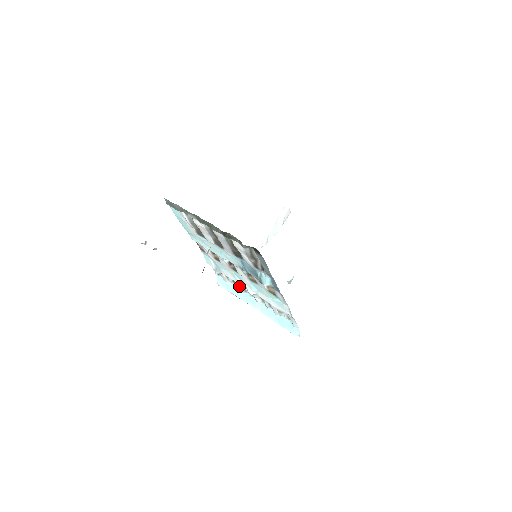
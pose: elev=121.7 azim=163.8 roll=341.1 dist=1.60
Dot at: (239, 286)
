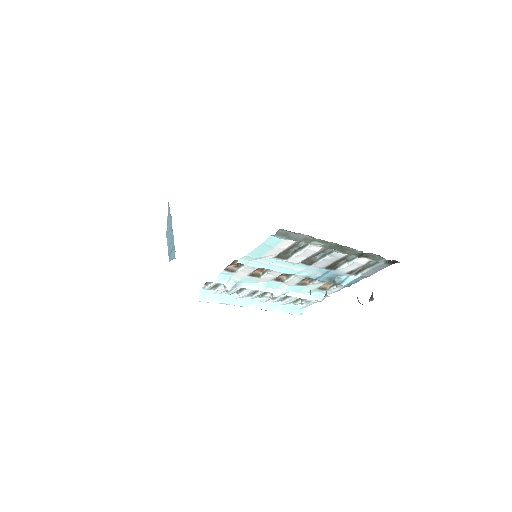
Dot at: (249, 293)
